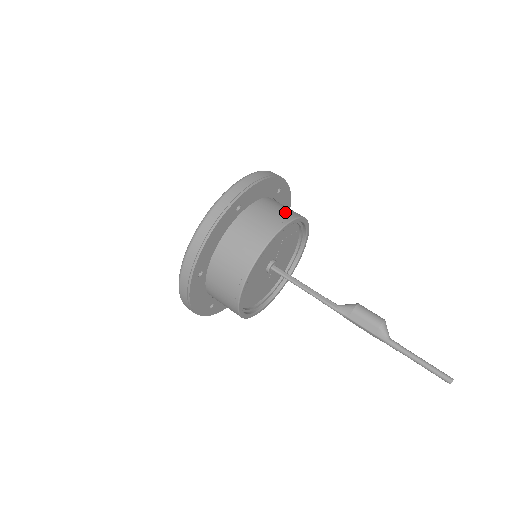
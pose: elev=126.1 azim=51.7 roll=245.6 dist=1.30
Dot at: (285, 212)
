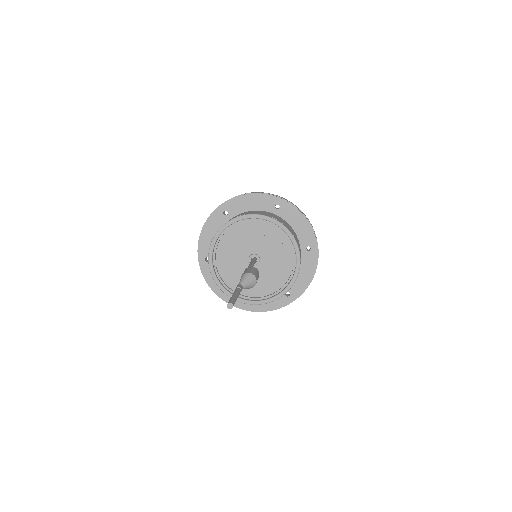
Dot at: occluded
